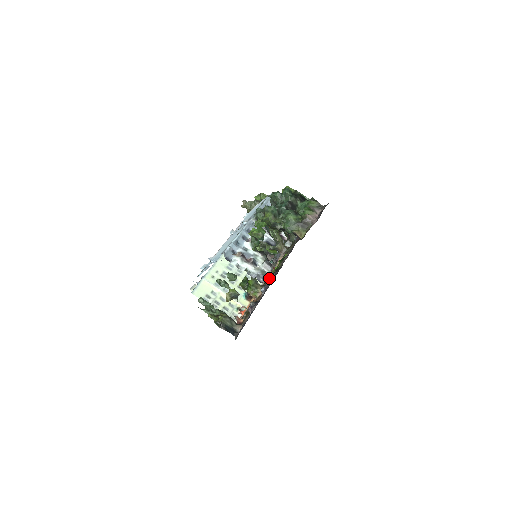
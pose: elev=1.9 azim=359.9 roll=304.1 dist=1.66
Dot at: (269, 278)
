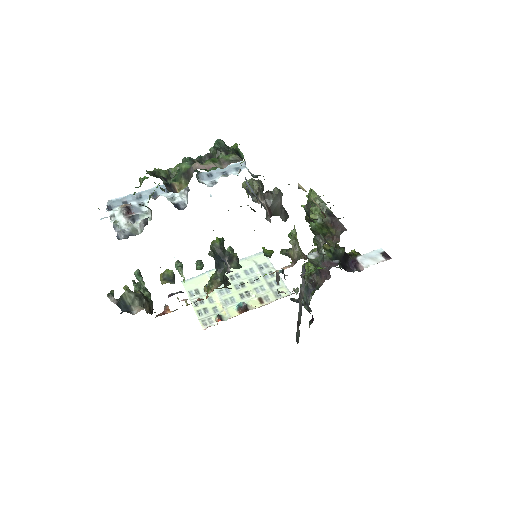
Dot at: occluded
